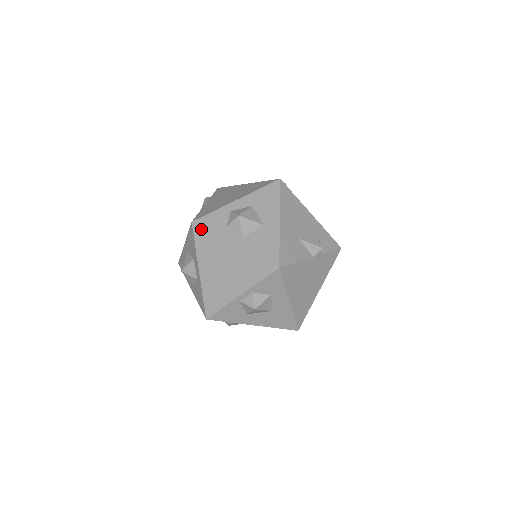
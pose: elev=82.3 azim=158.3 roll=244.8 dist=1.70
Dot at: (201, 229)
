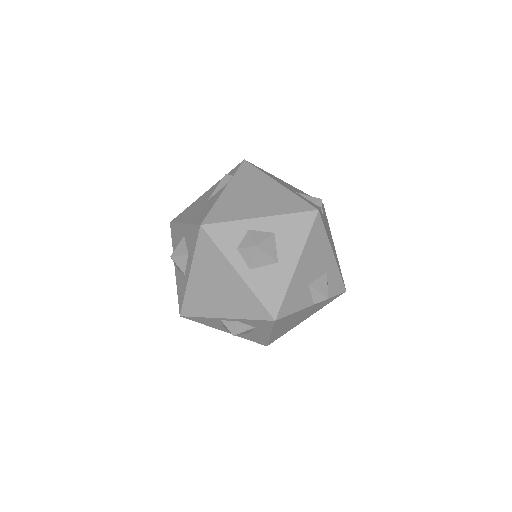
Dot at: (208, 238)
